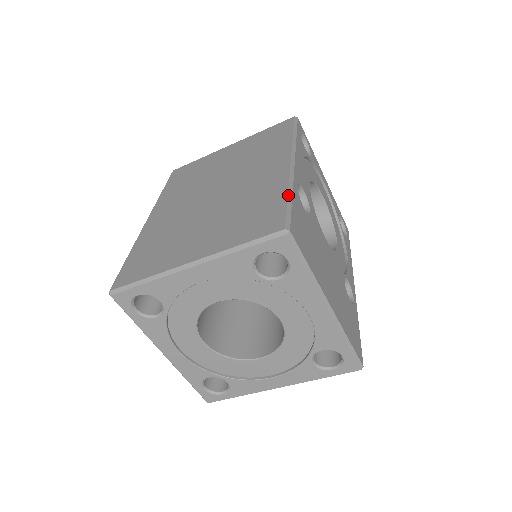
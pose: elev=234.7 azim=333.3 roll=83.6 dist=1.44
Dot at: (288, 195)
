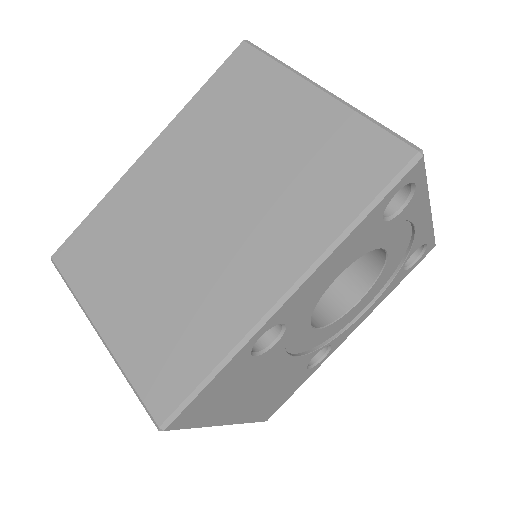
Dot at: (214, 370)
